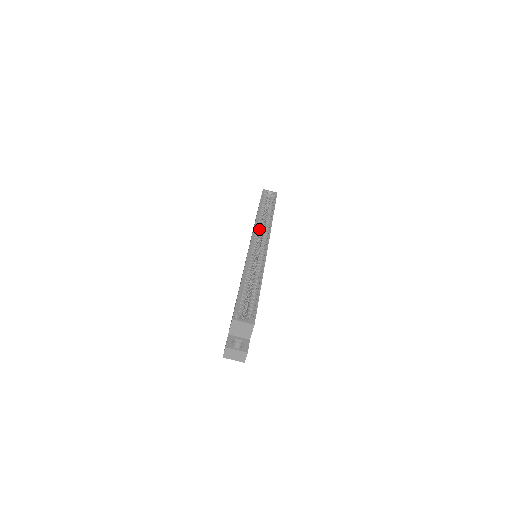
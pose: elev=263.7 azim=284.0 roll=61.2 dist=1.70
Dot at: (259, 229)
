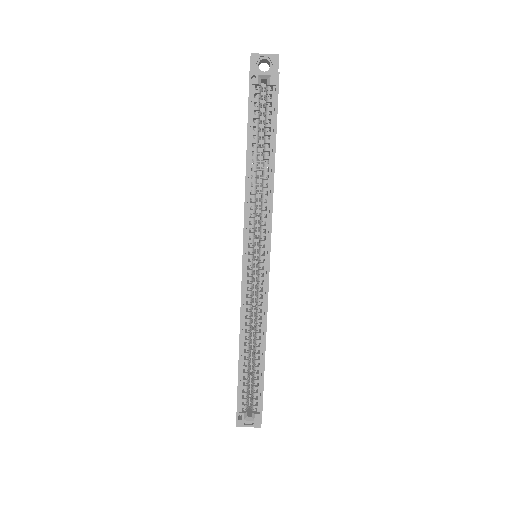
Dot at: (253, 218)
